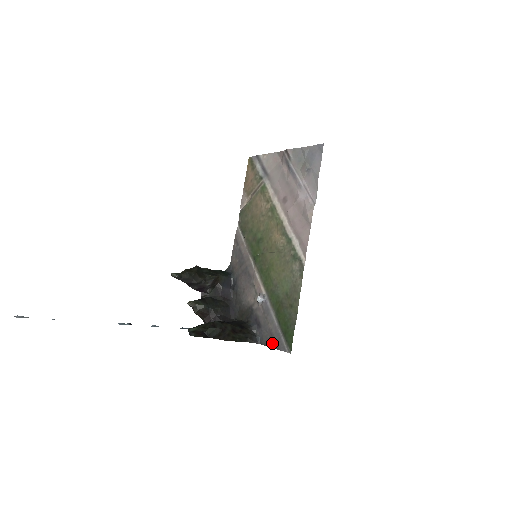
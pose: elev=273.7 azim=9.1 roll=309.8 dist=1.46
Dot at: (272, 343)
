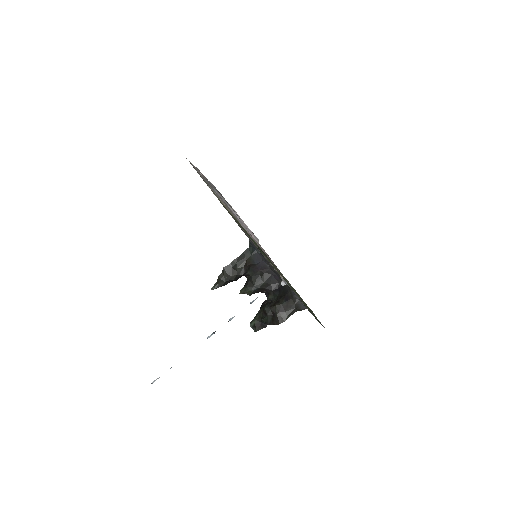
Dot at: occluded
